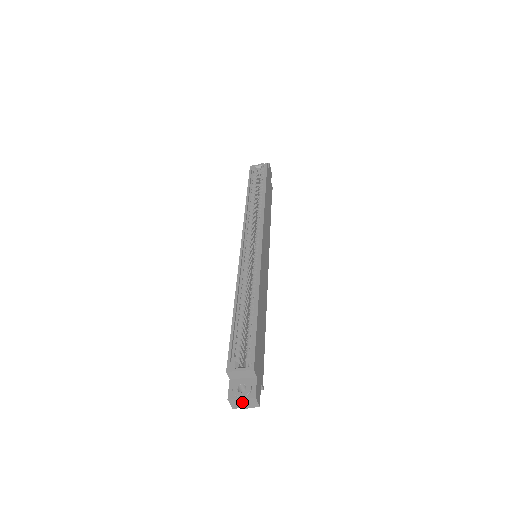
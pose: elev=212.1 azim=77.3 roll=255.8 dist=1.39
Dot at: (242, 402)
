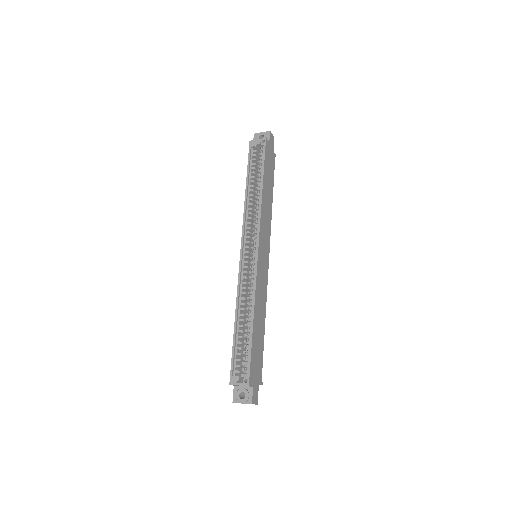
Dot at: (244, 403)
